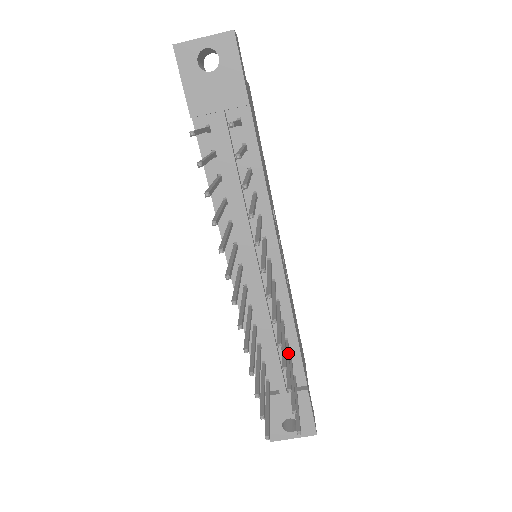
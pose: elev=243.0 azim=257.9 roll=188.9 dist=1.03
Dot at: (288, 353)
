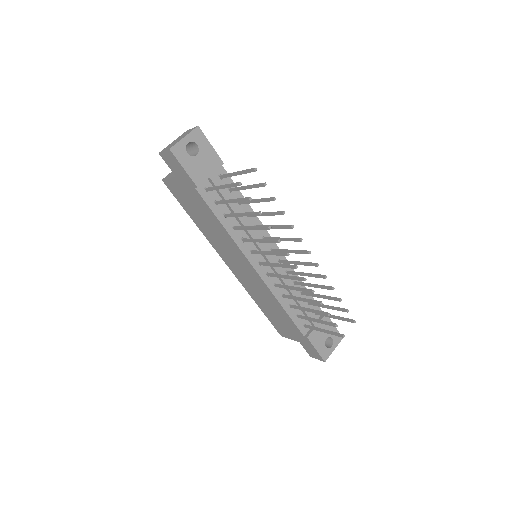
Dot at: (313, 293)
